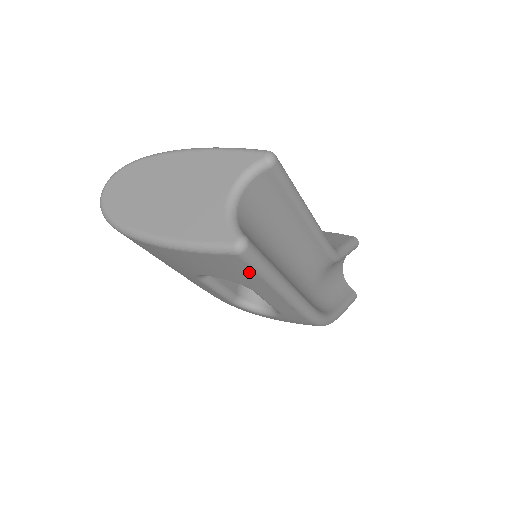
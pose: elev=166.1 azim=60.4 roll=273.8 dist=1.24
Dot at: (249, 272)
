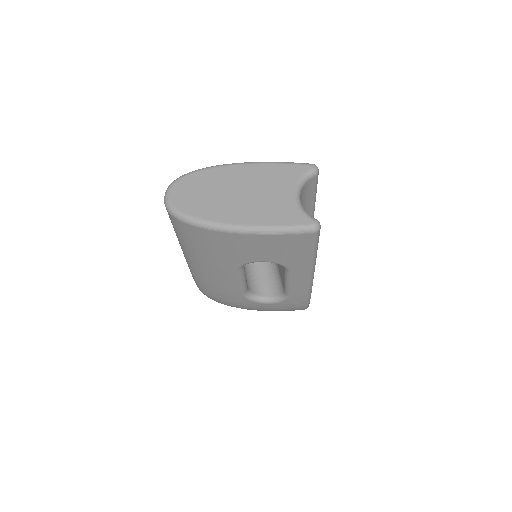
Dot at: (307, 250)
